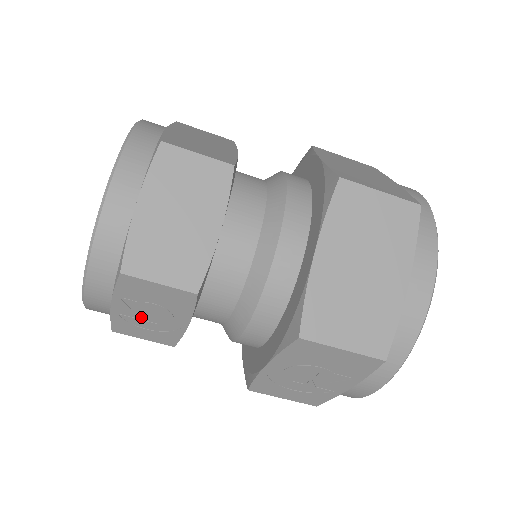
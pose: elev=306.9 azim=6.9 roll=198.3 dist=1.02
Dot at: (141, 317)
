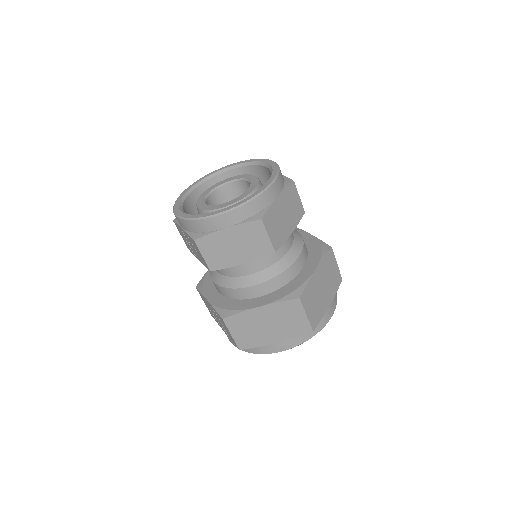
Dot at: (187, 240)
